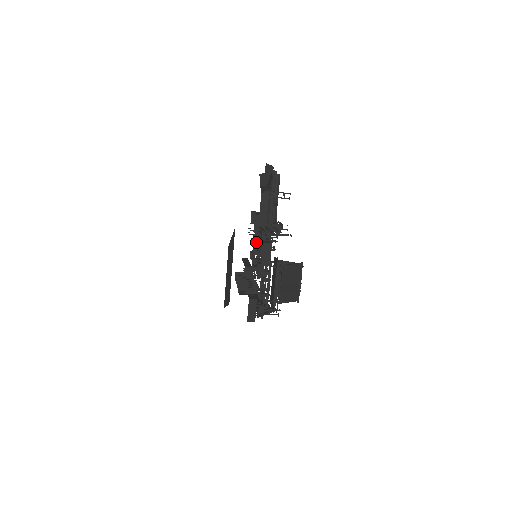
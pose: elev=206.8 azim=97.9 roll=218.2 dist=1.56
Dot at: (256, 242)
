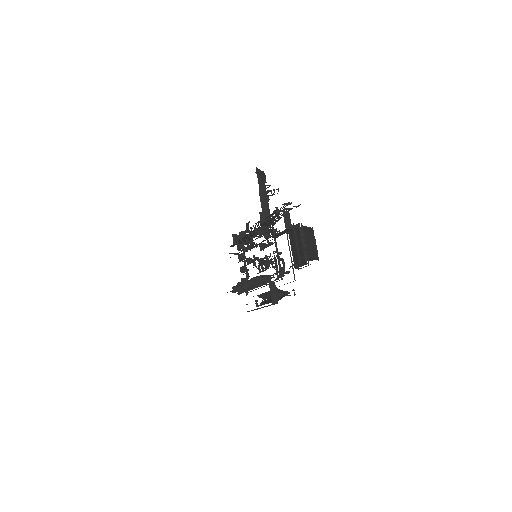
Dot at: occluded
